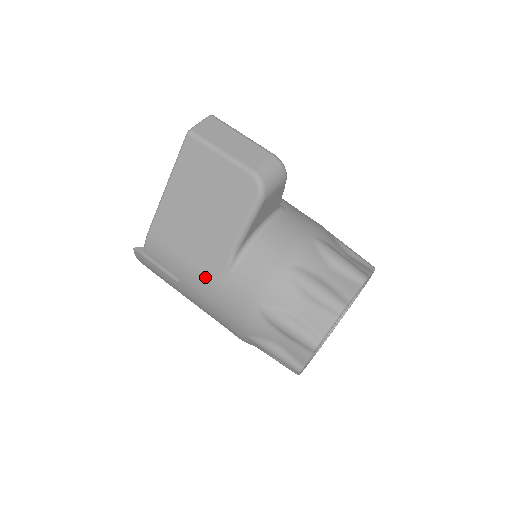
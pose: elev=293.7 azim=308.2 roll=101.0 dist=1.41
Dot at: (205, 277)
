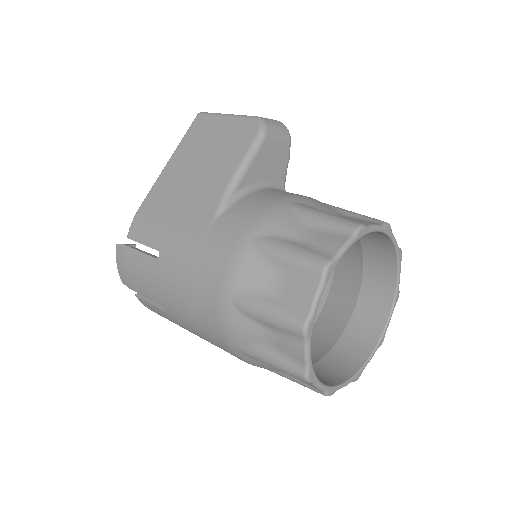
Dot at: (190, 230)
